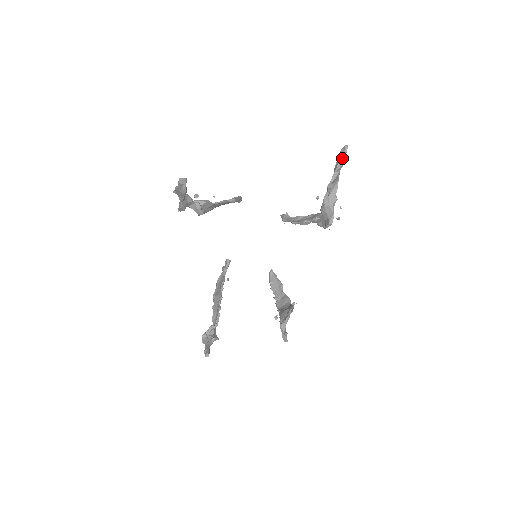
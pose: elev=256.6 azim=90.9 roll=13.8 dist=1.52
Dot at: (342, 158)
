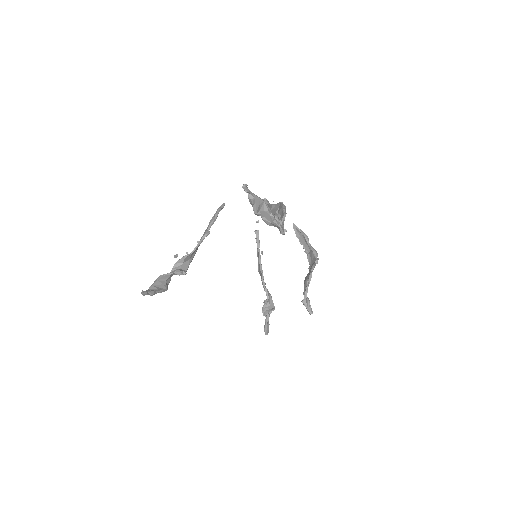
Dot at: (249, 195)
